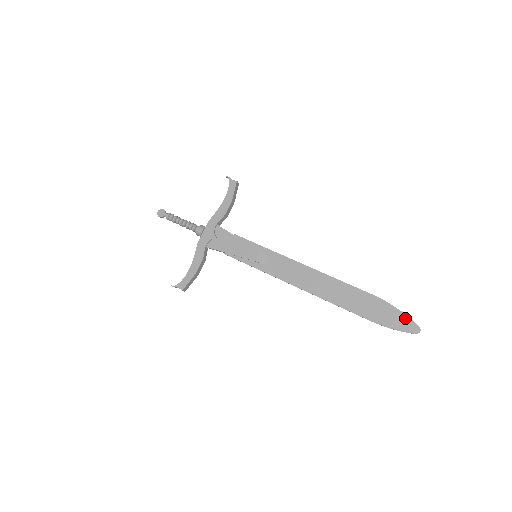
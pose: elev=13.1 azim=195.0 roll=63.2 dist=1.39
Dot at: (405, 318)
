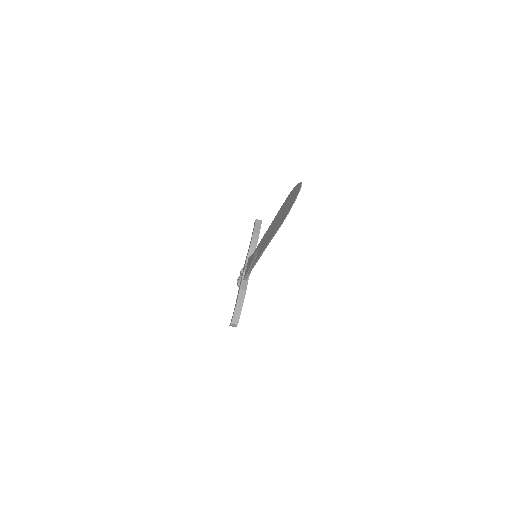
Dot at: (296, 188)
